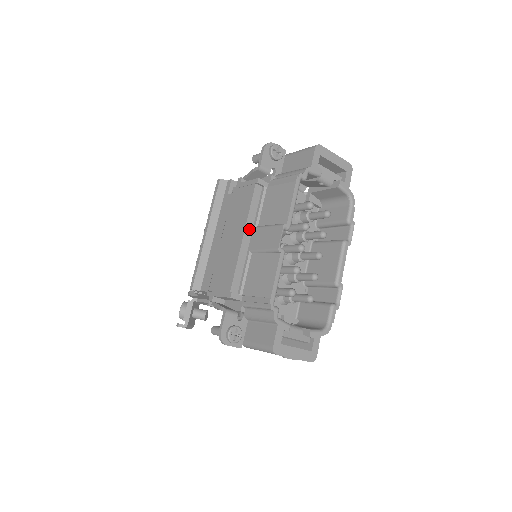
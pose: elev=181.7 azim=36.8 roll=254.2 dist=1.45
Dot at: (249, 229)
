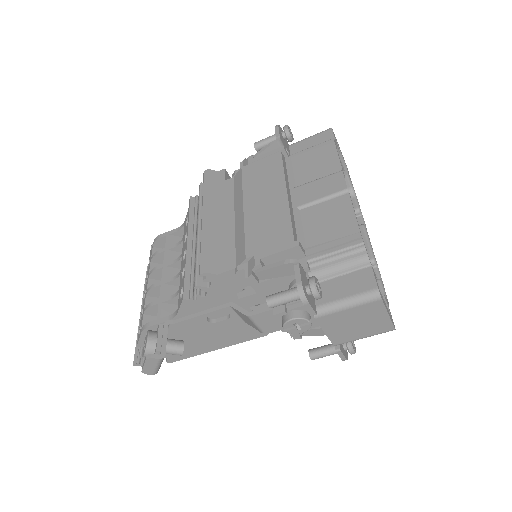
Dot at: (288, 188)
